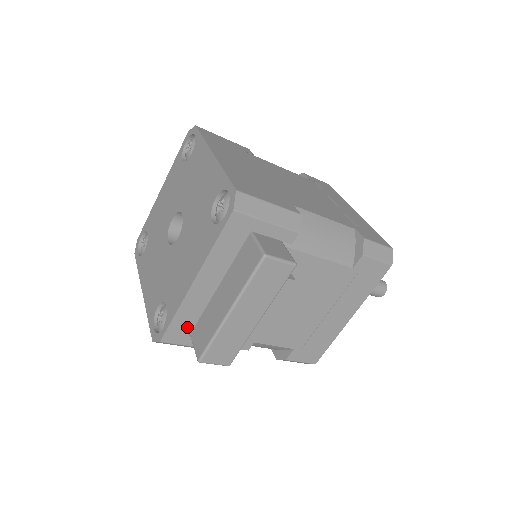
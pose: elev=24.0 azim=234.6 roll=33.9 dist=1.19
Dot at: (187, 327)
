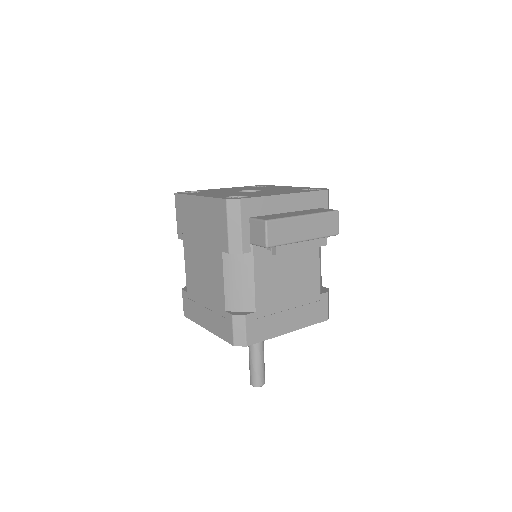
Dot at: (256, 211)
